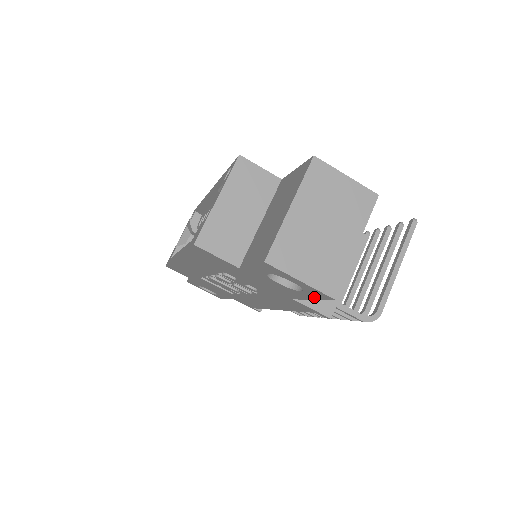
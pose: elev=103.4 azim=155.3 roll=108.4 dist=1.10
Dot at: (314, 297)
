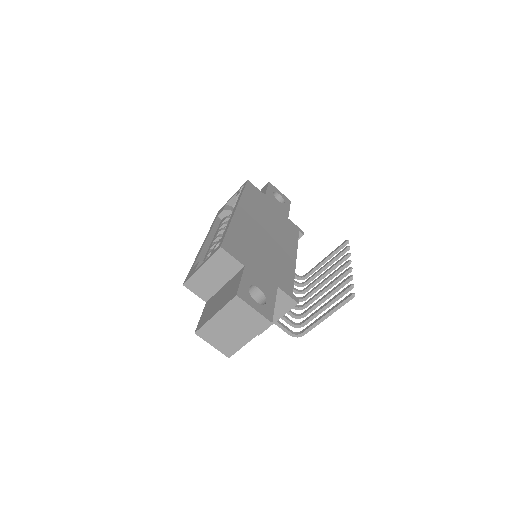
Dot at: occluded
